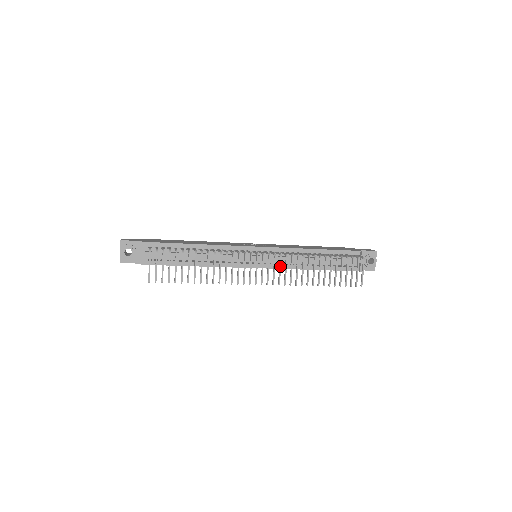
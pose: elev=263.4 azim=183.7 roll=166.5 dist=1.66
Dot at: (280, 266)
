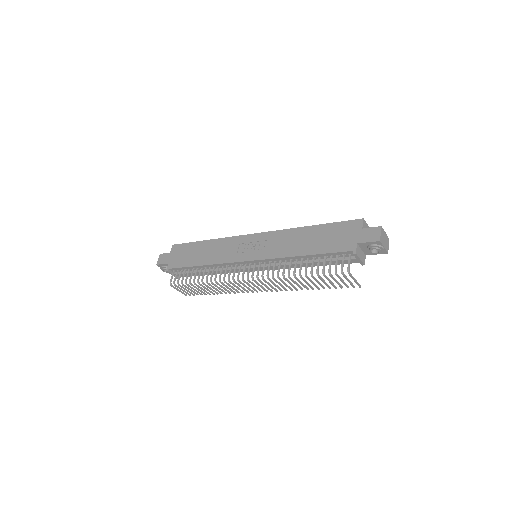
Dot at: occluded
